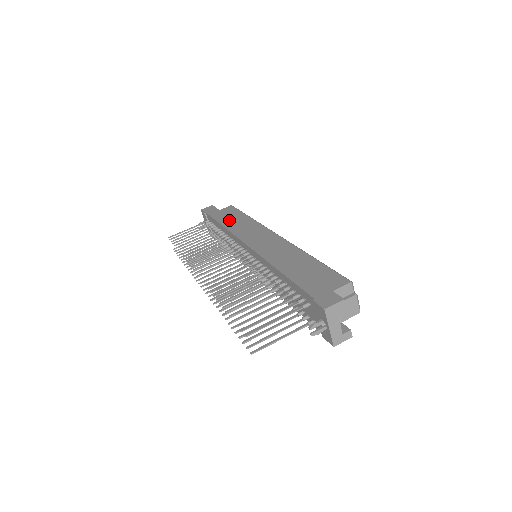
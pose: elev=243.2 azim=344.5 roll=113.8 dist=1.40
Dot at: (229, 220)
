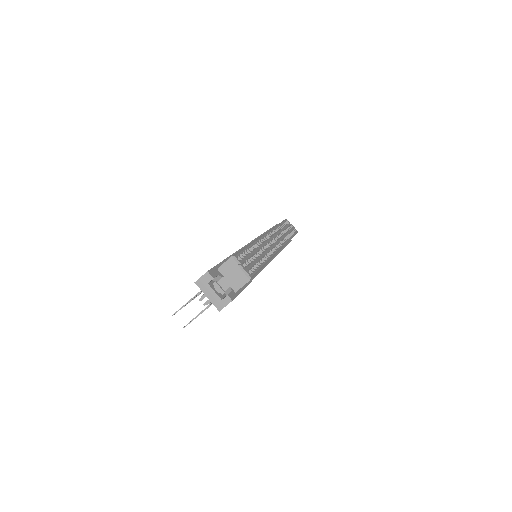
Dot at: occluded
